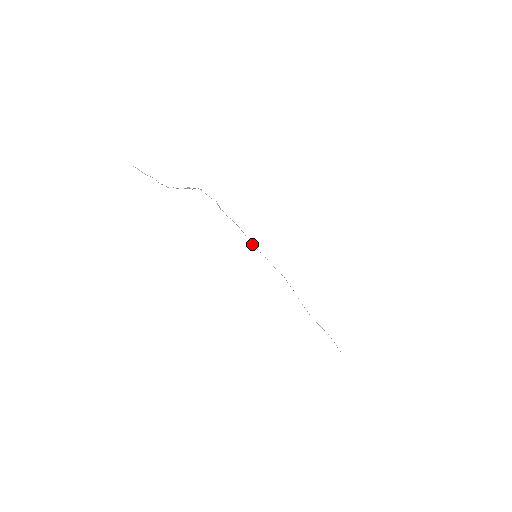
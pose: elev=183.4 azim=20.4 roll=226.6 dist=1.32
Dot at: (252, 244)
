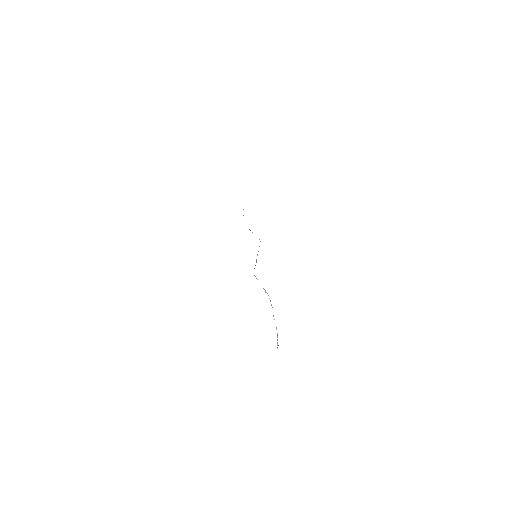
Dot at: occluded
